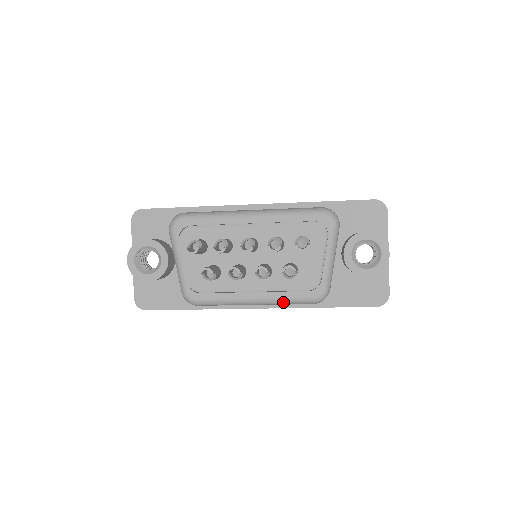
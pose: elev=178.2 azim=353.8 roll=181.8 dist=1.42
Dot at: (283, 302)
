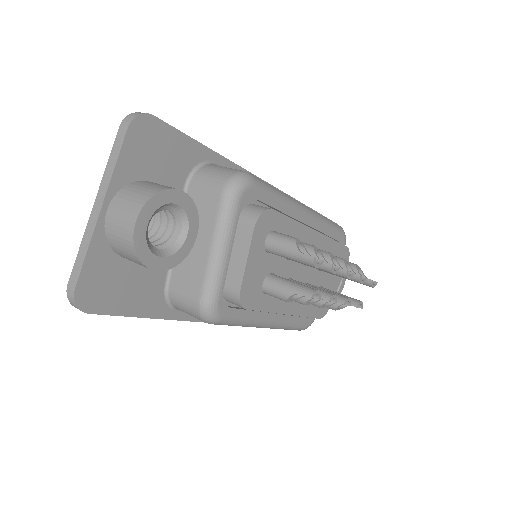
Dot at: (286, 328)
